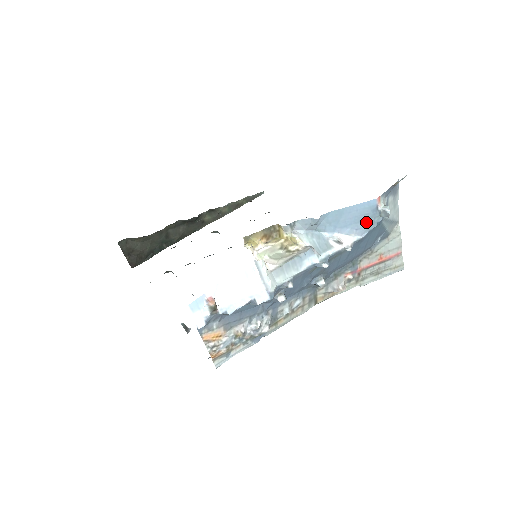
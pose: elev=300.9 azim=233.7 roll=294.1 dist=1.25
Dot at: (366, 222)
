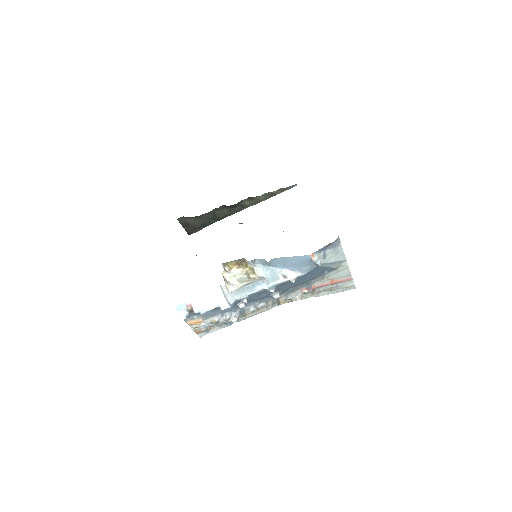
Dot at: (305, 266)
